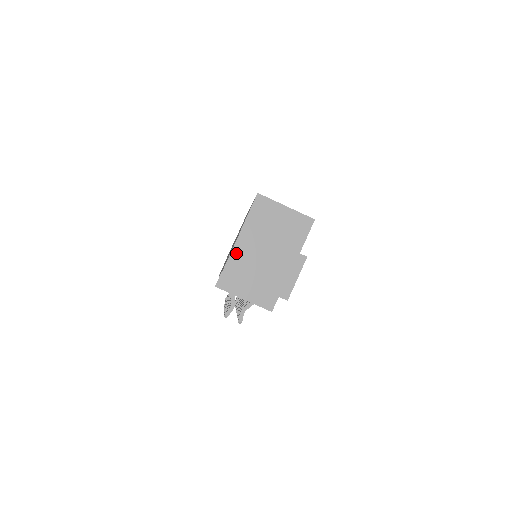
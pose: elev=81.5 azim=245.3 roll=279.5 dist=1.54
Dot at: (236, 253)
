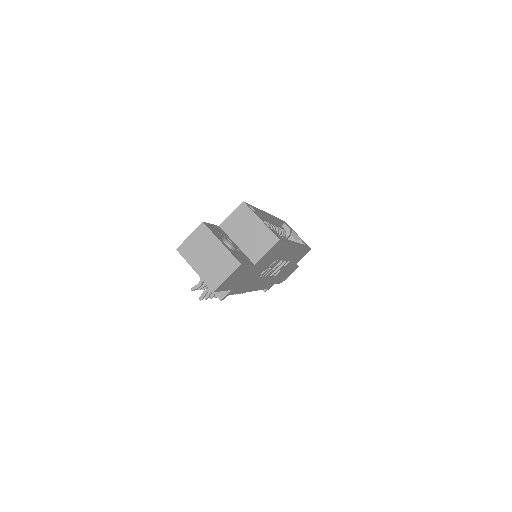
Dot at: (191, 240)
